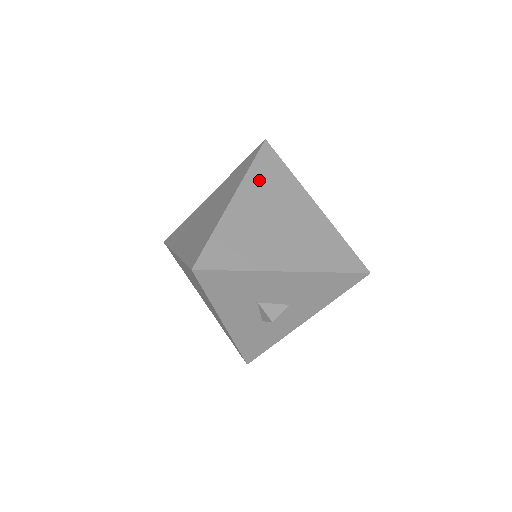
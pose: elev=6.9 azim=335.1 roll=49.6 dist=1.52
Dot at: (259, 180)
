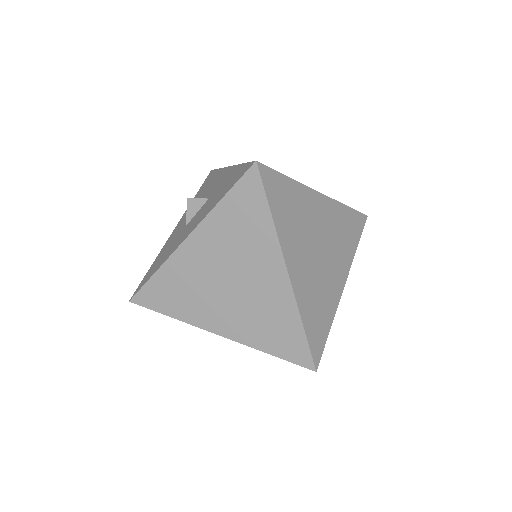
Dot at: (286, 225)
